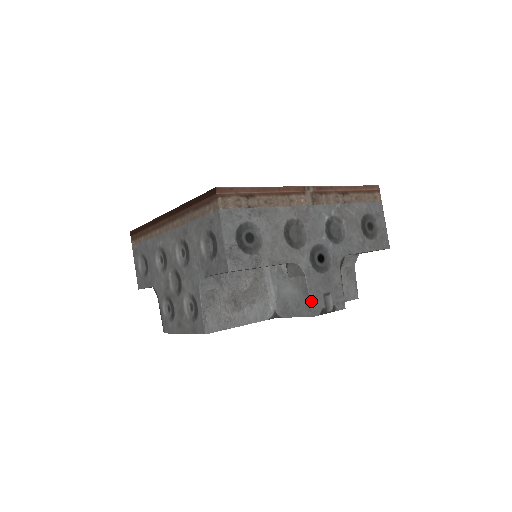
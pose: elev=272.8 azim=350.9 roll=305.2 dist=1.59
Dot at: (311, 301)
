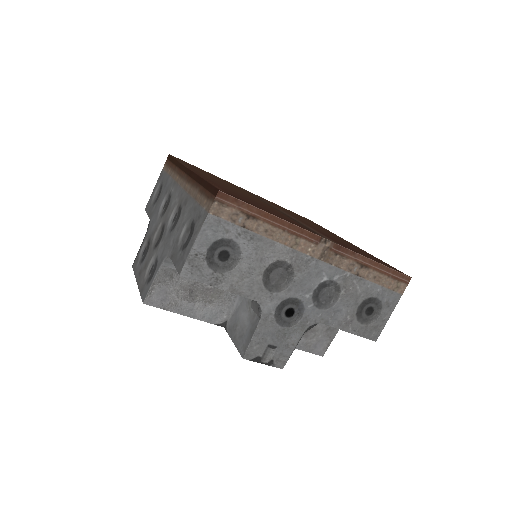
Dot at: (250, 344)
